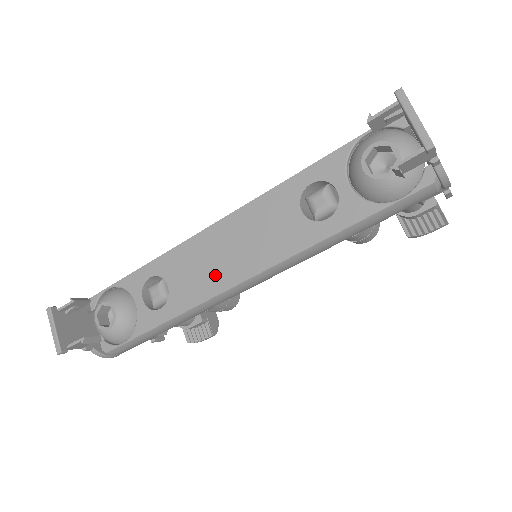
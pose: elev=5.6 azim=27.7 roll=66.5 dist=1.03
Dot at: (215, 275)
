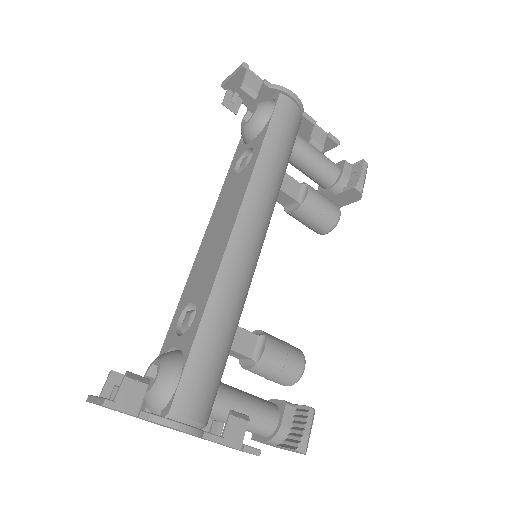
Dot at: (217, 250)
